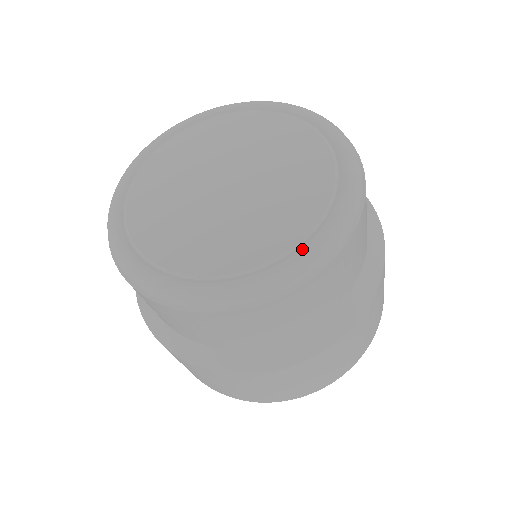
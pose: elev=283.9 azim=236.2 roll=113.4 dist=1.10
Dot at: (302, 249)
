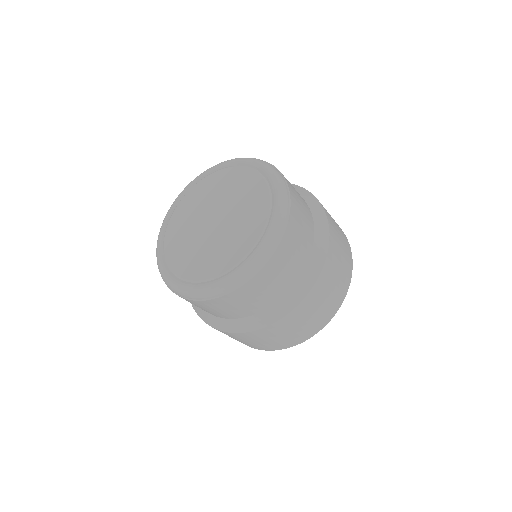
Dot at: (234, 270)
